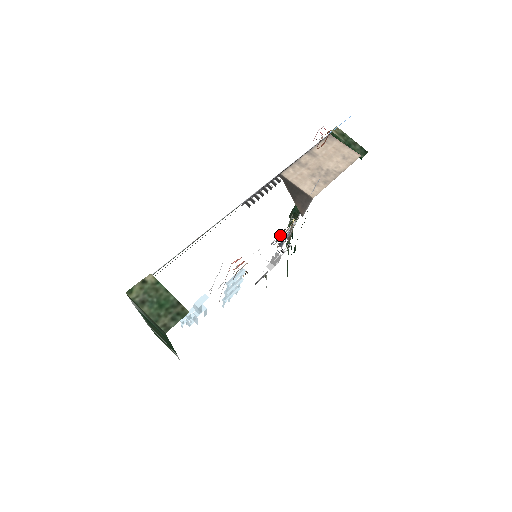
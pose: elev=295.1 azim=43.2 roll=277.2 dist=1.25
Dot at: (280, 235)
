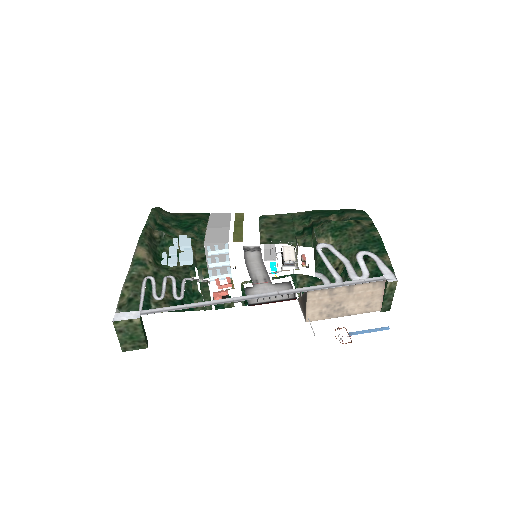
Dot at: (290, 253)
